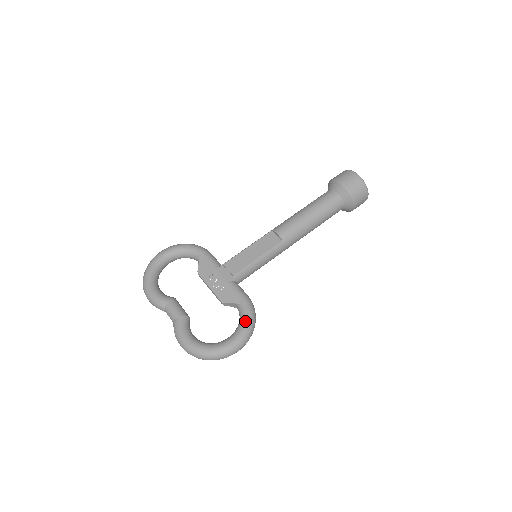
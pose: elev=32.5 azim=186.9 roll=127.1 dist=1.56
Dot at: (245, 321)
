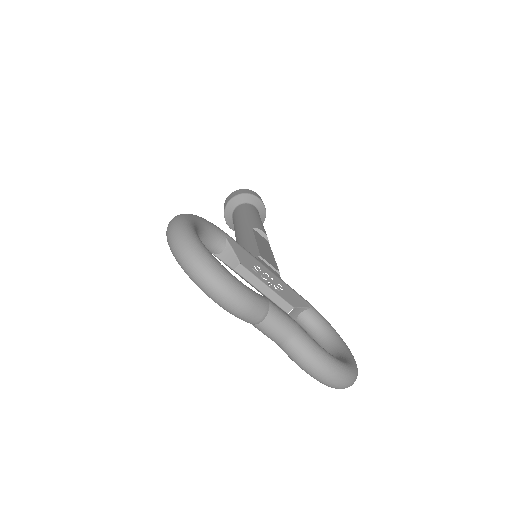
Dot at: (333, 328)
